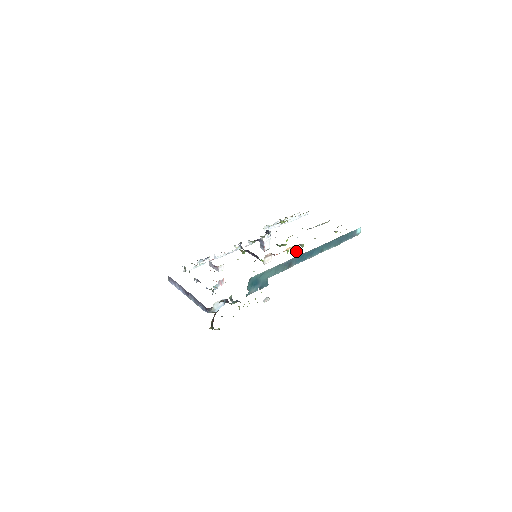
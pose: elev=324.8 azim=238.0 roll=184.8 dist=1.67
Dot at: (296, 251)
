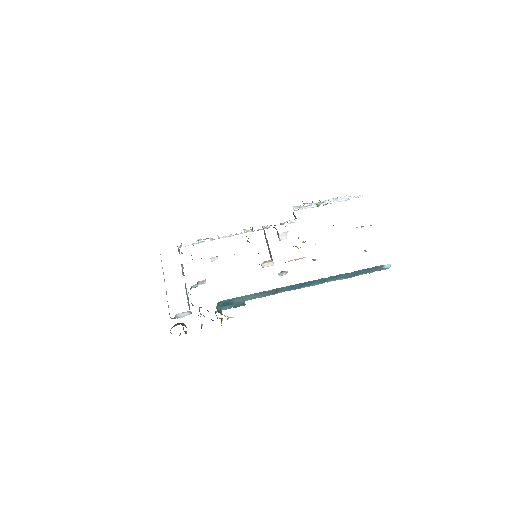
Dot at: occluded
